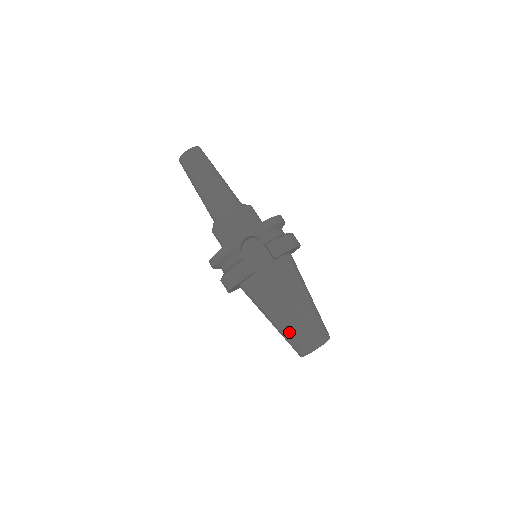
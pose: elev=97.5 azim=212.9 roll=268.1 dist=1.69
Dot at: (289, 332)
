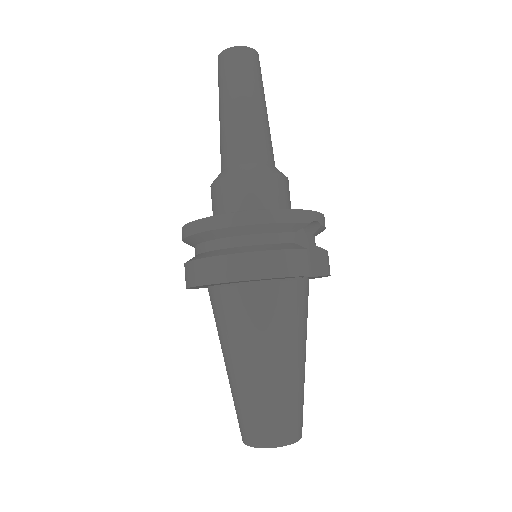
Dot at: (278, 397)
